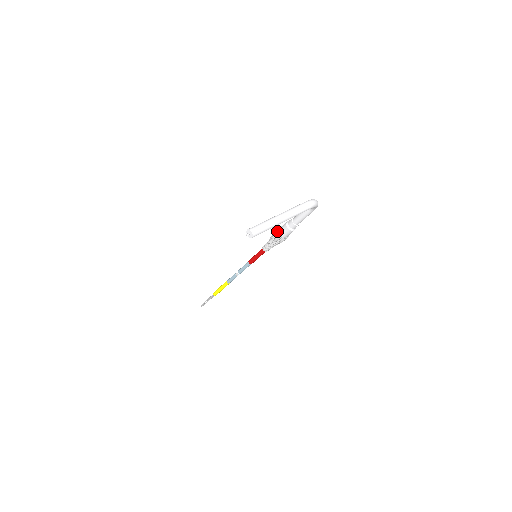
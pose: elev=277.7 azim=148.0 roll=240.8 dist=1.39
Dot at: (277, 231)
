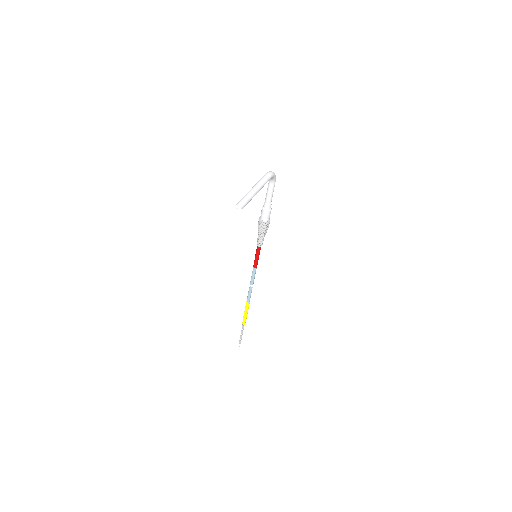
Dot at: (259, 220)
